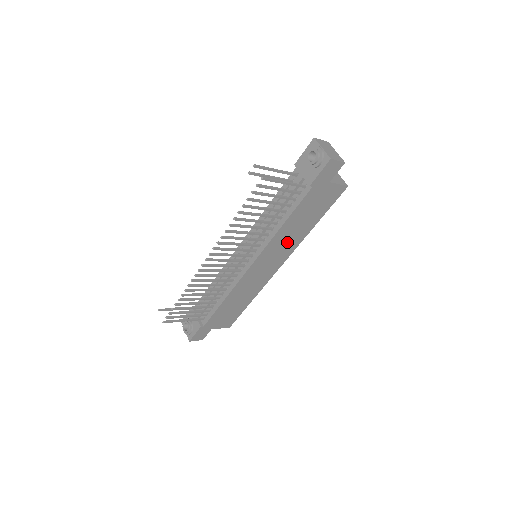
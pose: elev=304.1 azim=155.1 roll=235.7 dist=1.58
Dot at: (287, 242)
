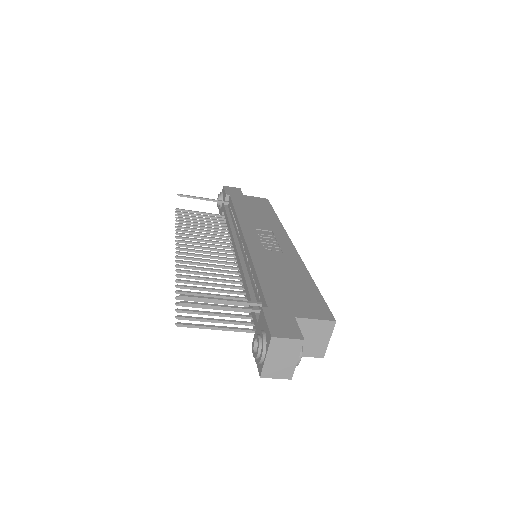
Dot at: occluded
